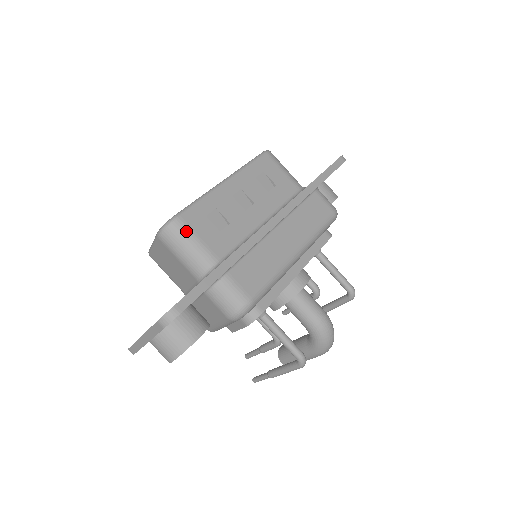
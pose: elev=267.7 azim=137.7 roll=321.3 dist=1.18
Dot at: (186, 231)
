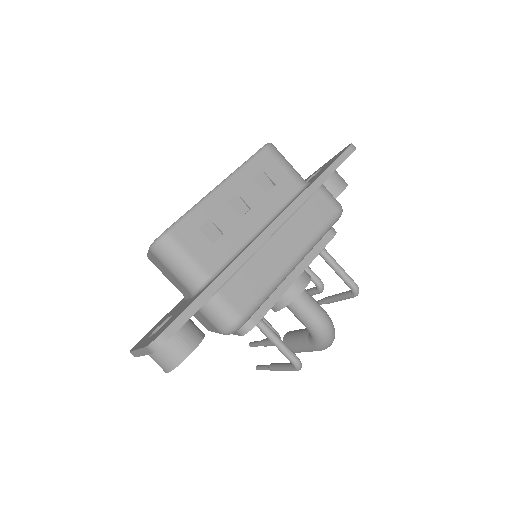
Dot at: (177, 247)
